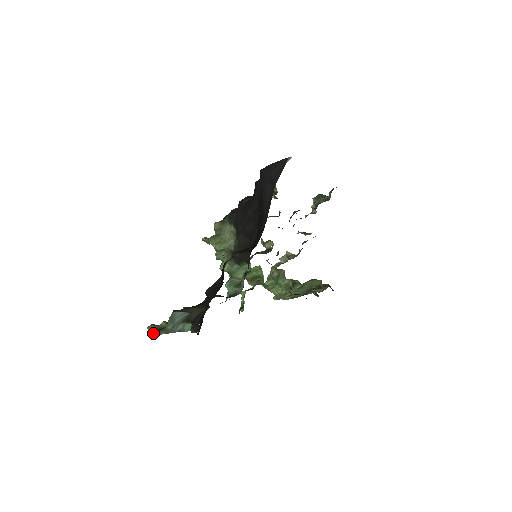
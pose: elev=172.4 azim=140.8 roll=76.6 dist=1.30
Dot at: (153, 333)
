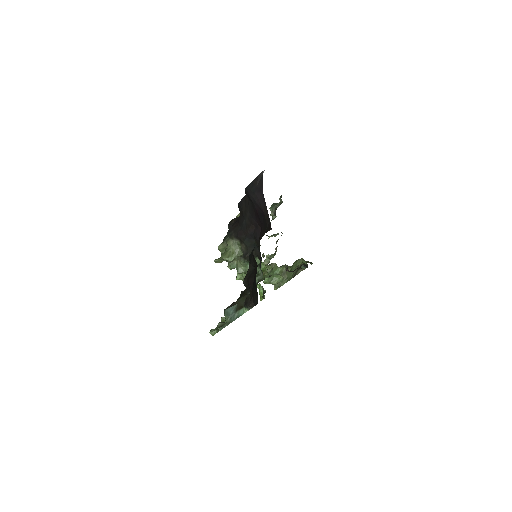
Dot at: (217, 332)
